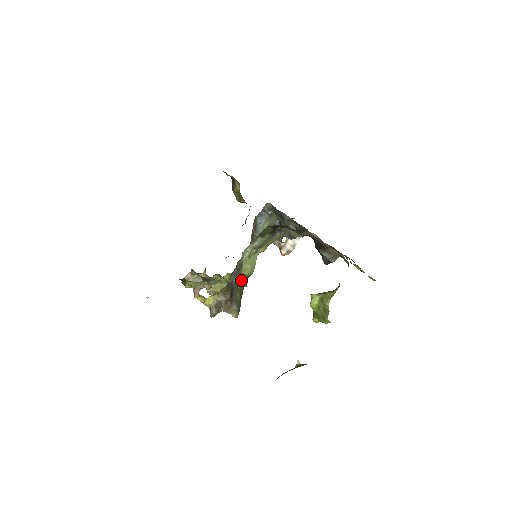
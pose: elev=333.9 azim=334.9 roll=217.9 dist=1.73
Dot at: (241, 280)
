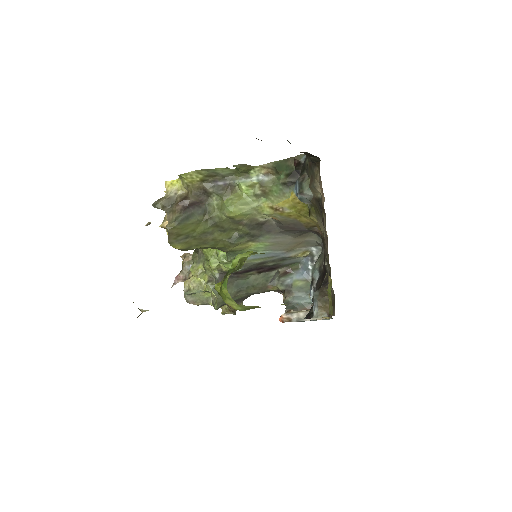
Dot at: (216, 211)
